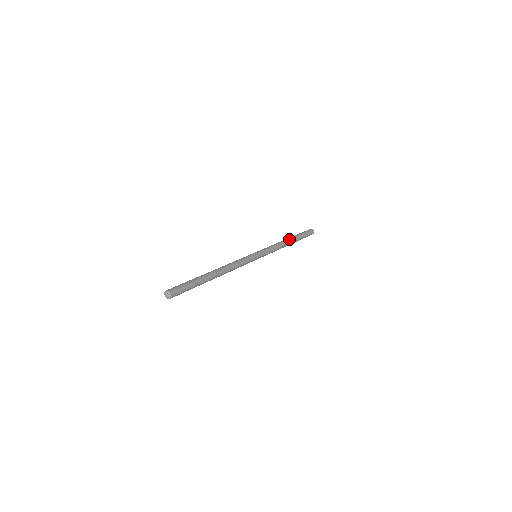
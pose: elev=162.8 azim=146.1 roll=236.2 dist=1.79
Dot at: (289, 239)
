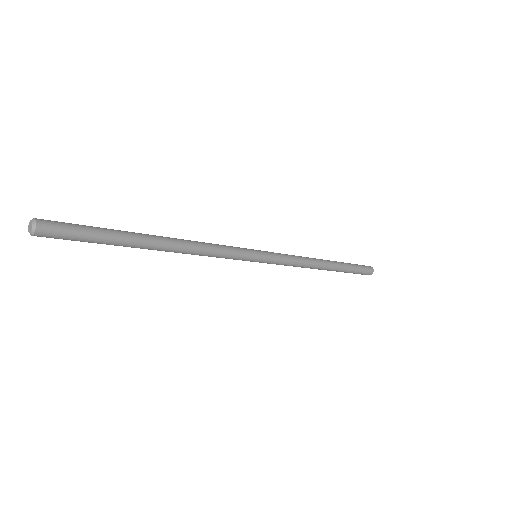
Dot at: (328, 263)
